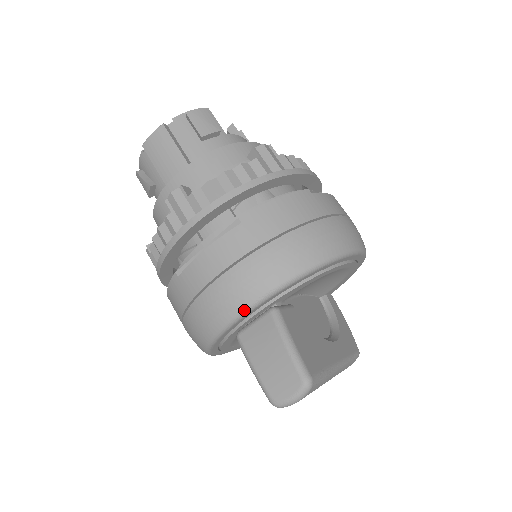
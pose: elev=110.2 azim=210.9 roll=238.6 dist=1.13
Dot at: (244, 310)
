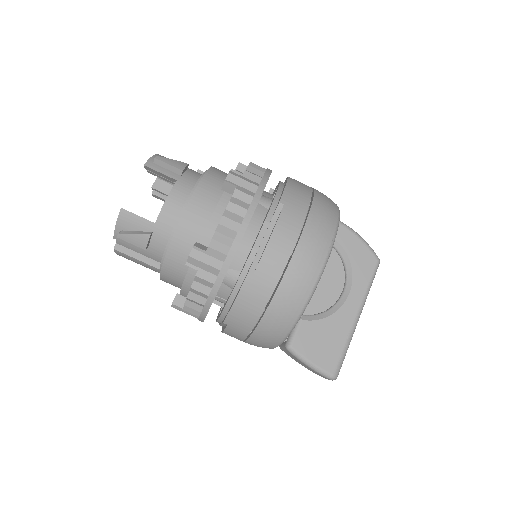
Dot at: occluded
